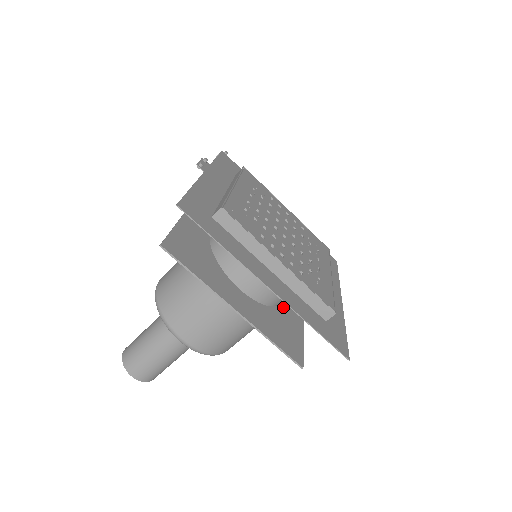
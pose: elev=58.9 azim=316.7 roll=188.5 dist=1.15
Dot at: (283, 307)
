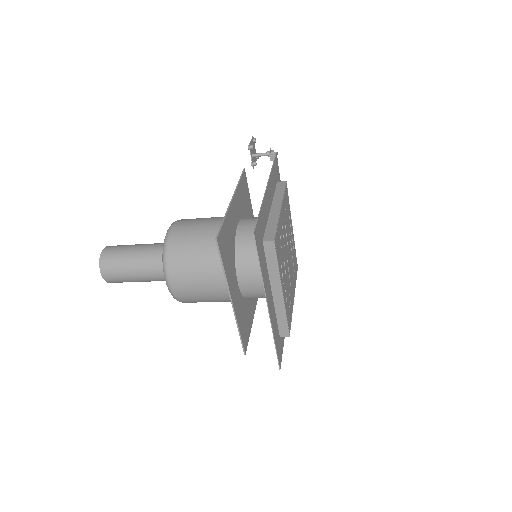
Dot at: (250, 299)
